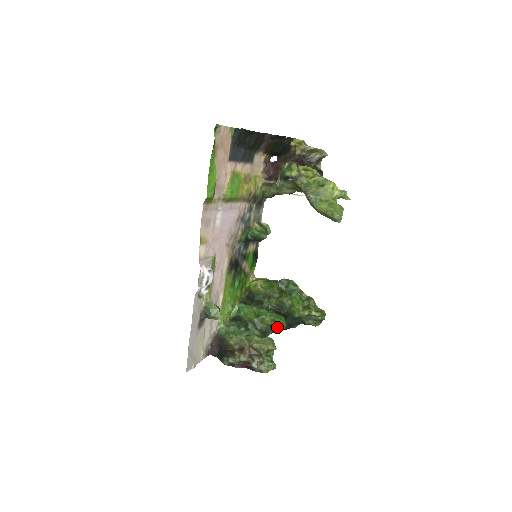
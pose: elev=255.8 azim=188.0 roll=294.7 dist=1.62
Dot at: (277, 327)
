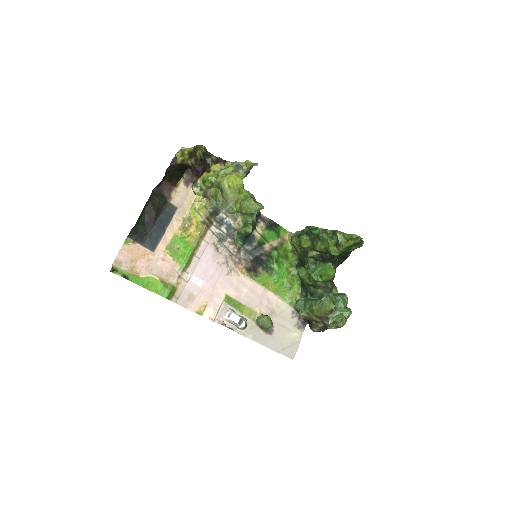
Dot at: (327, 280)
